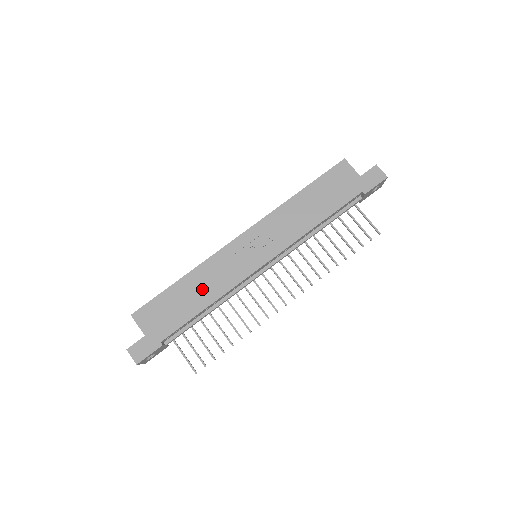
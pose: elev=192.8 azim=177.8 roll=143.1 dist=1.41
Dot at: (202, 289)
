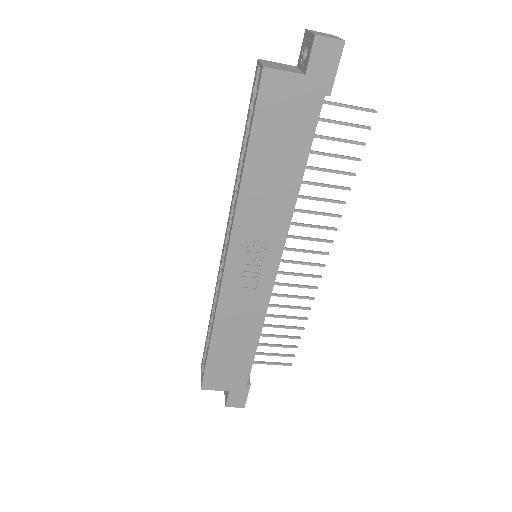
Dot at: (239, 331)
